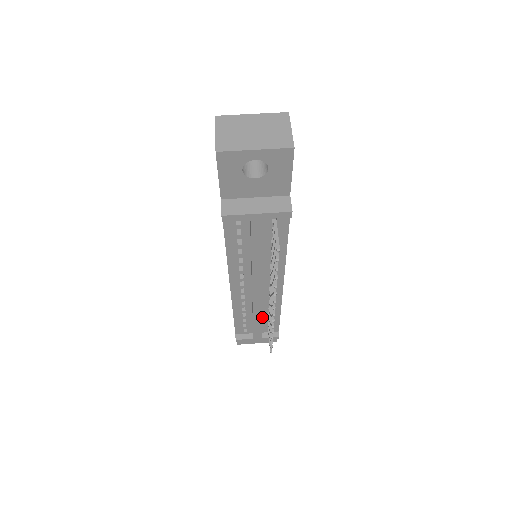
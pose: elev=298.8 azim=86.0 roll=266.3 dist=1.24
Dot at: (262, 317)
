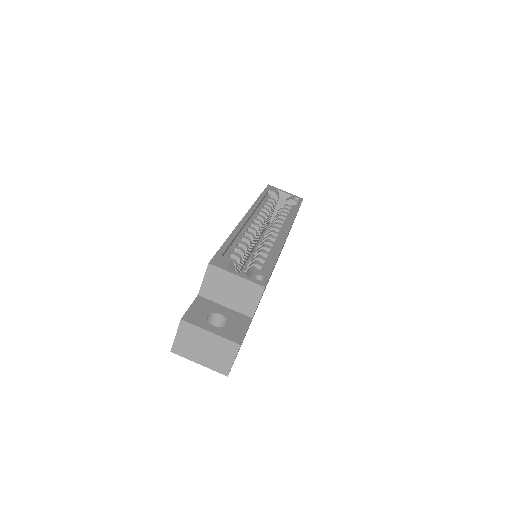
Dot at: occluded
